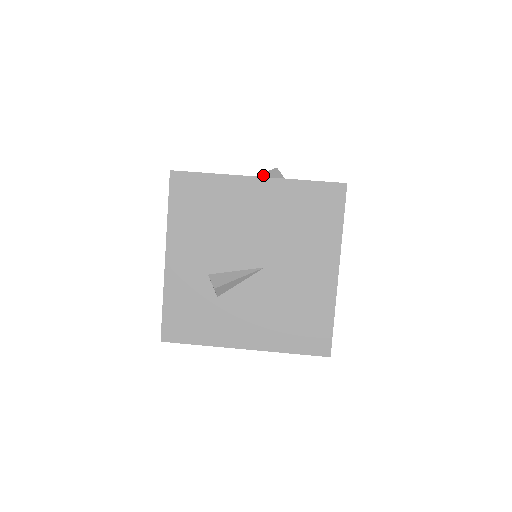
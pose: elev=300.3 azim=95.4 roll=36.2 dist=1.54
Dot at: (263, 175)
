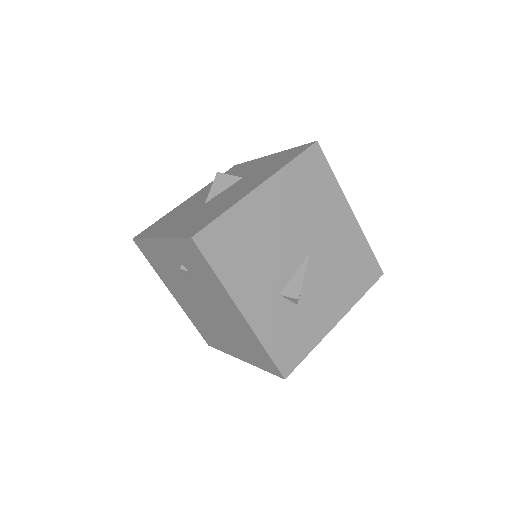
Dot at: (215, 186)
